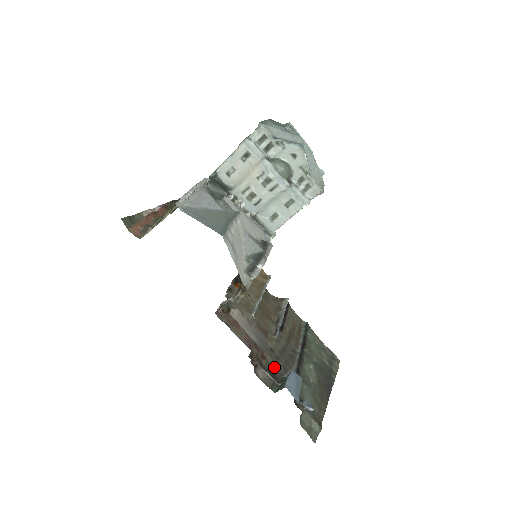
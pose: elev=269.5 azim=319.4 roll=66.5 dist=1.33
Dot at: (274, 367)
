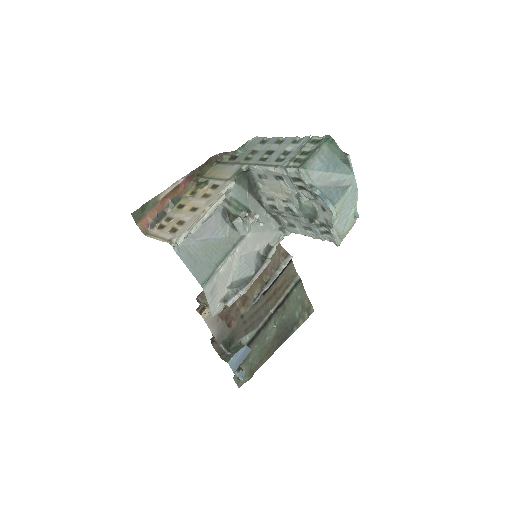
Dot at: (235, 333)
